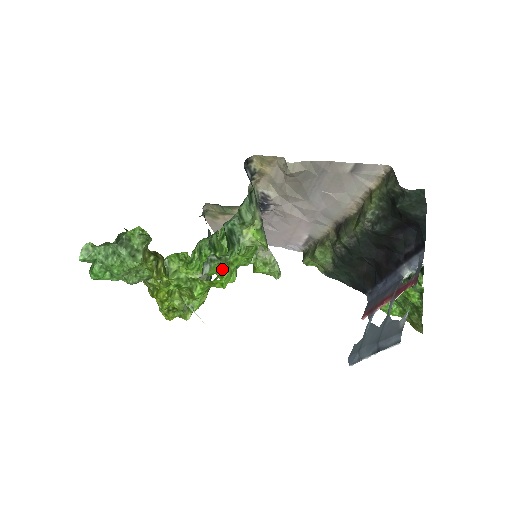
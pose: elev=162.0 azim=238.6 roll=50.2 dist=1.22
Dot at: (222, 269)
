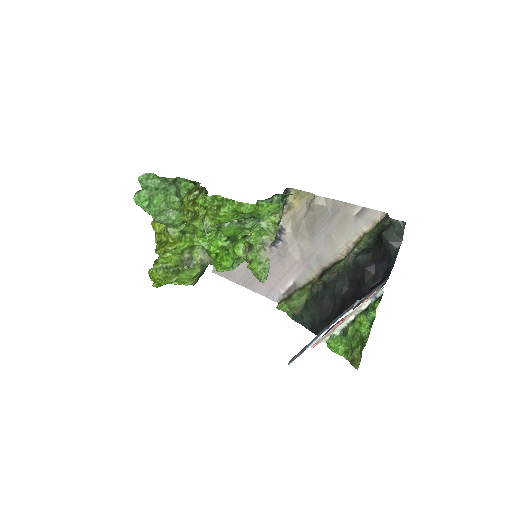
Dot at: (226, 252)
